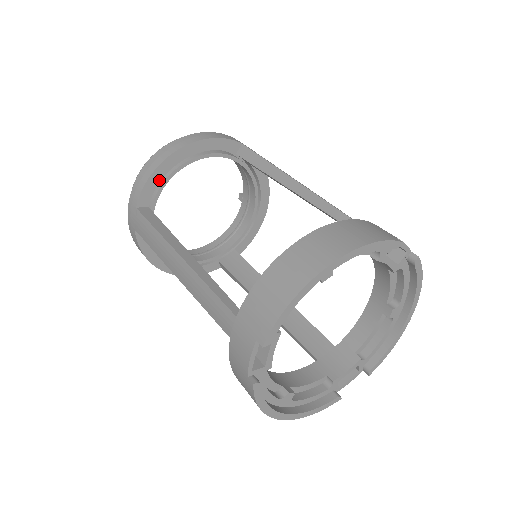
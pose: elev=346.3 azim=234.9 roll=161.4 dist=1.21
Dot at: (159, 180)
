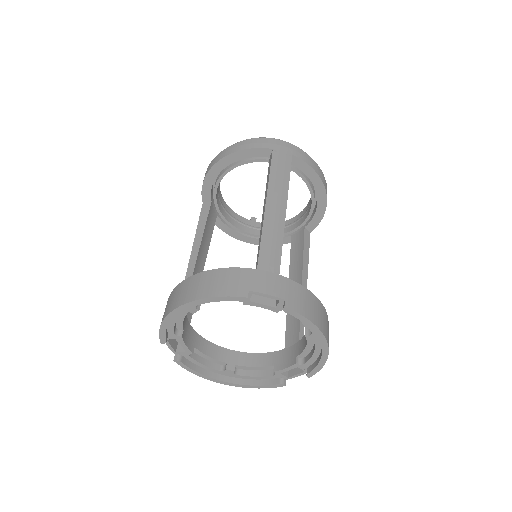
Dot at: (211, 184)
